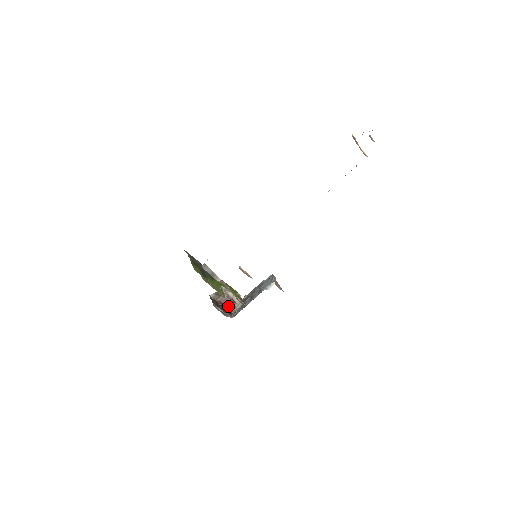
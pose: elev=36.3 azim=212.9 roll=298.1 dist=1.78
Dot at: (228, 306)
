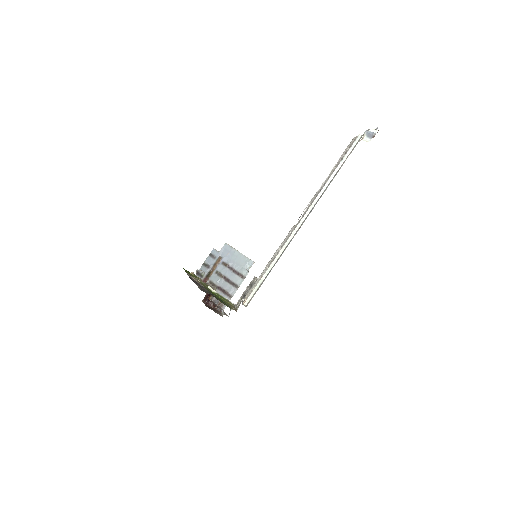
Dot at: (208, 298)
